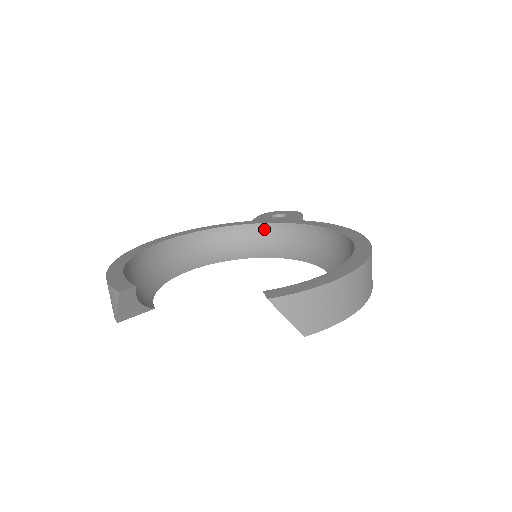
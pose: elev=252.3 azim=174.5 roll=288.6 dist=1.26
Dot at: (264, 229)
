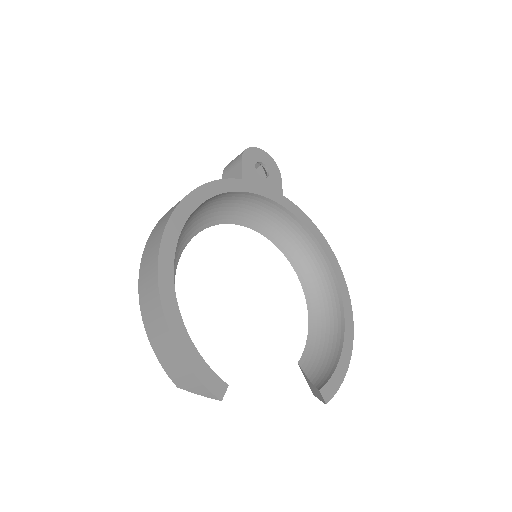
Dot at: (254, 198)
